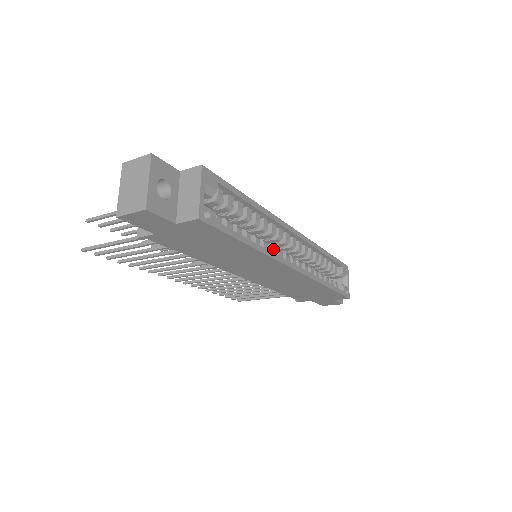
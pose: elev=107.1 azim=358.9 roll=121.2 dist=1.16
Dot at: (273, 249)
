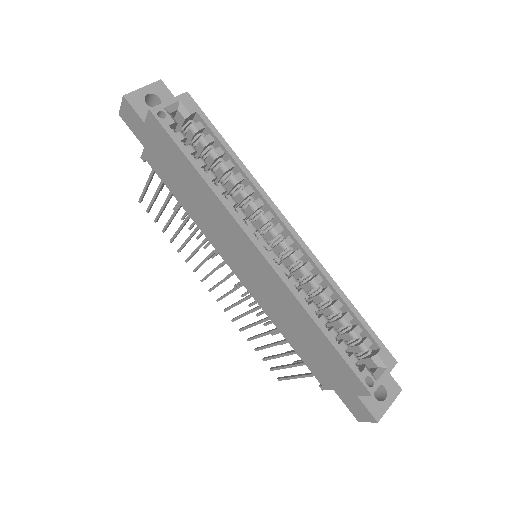
Dot at: (242, 214)
